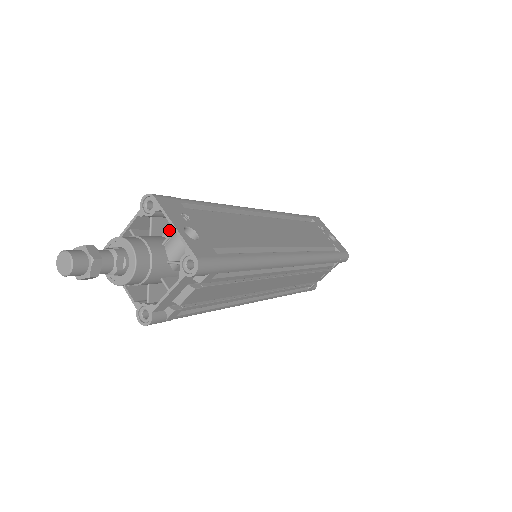
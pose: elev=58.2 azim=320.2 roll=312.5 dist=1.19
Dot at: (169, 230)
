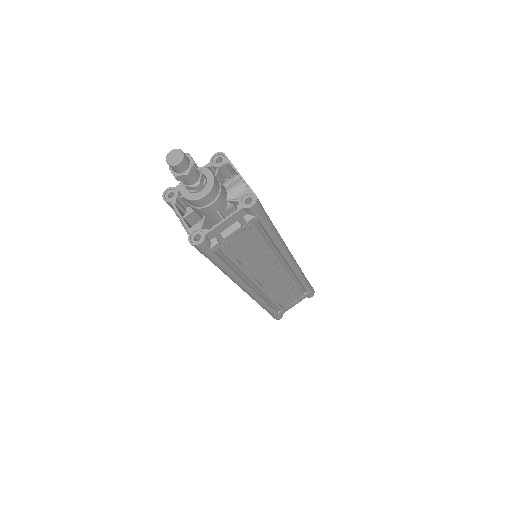
Dot at: (227, 183)
